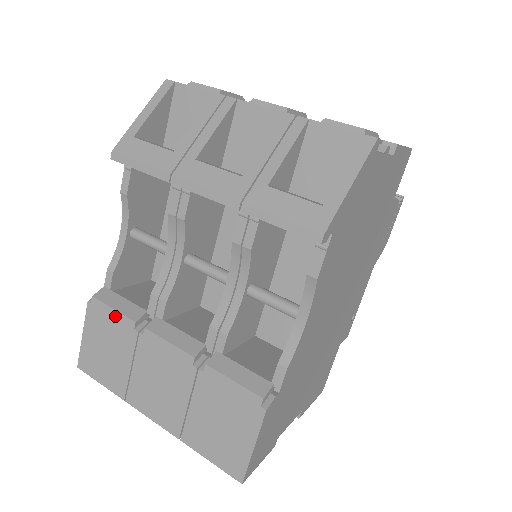
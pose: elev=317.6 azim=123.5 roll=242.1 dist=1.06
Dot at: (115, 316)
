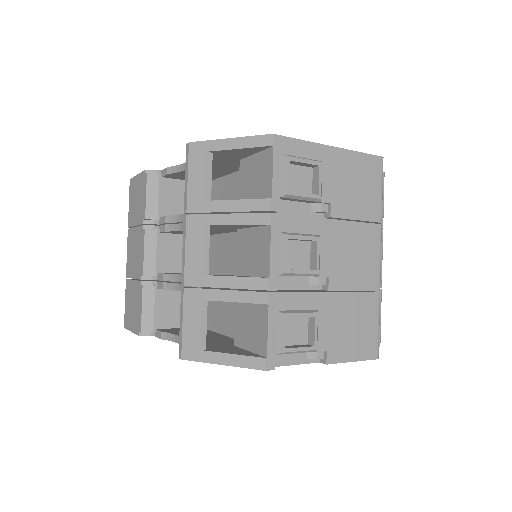
Dot at: (144, 199)
